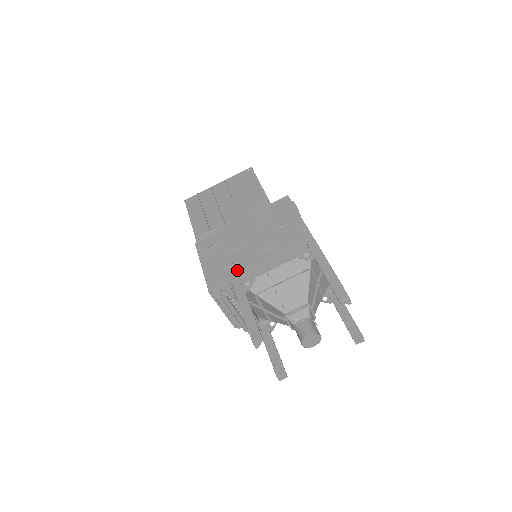
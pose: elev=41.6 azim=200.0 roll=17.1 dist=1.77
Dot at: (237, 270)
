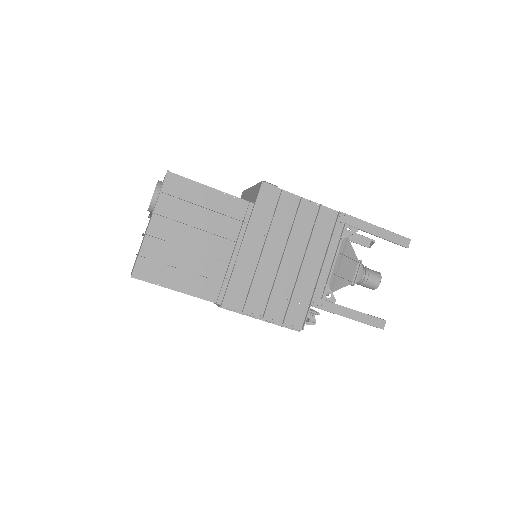
Dot at: (302, 293)
